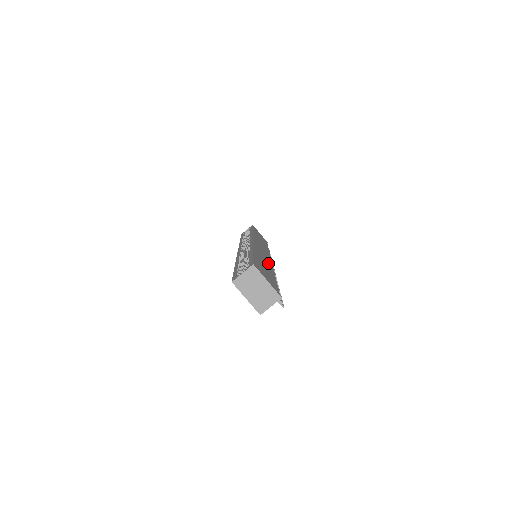
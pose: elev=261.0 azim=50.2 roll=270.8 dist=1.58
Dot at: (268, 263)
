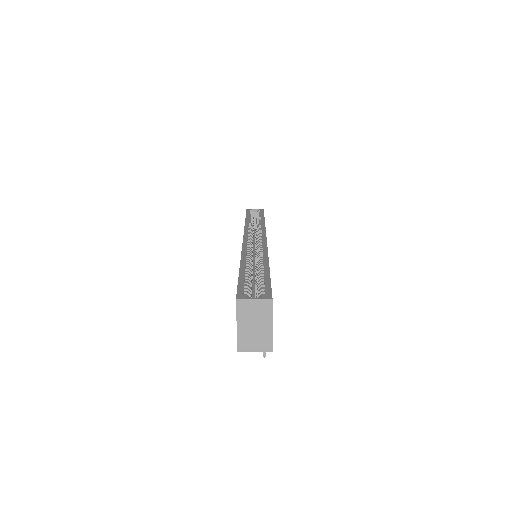
Dot at: occluded
